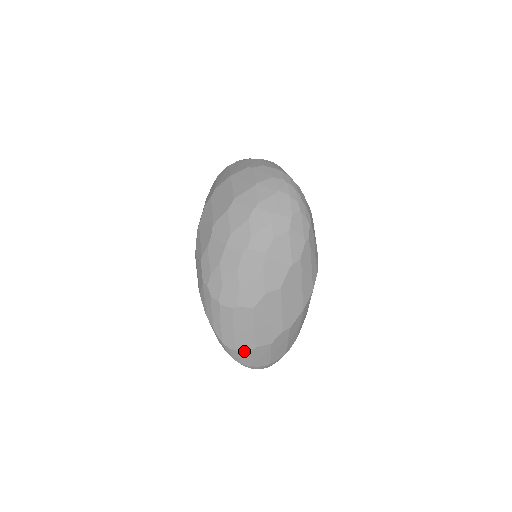
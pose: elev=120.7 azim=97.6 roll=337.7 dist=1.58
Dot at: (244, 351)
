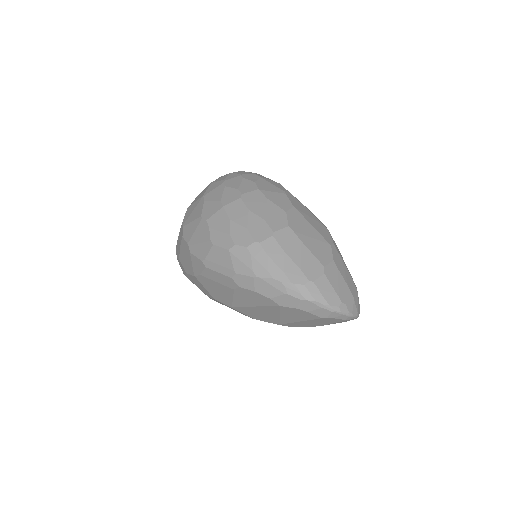
Dot at: (318, 278)
